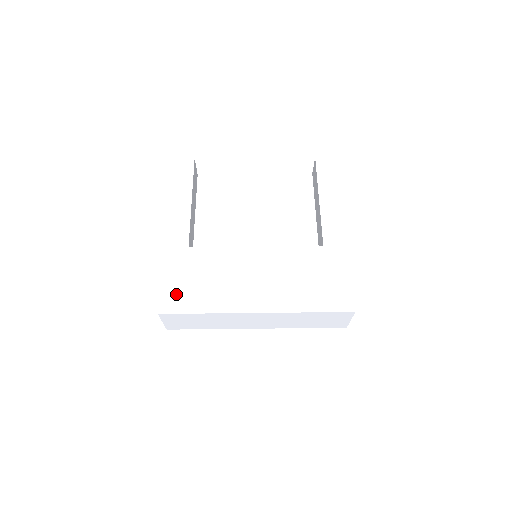
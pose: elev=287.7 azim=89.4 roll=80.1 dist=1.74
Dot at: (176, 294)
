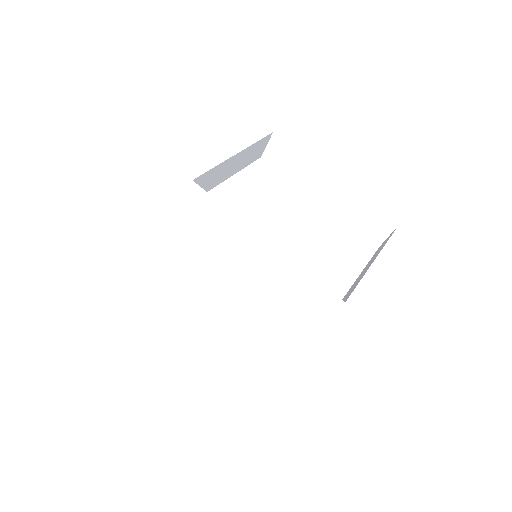
Dot at: (131, 202)
